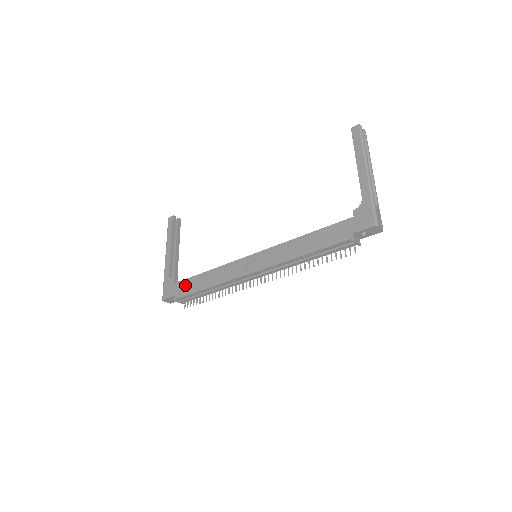
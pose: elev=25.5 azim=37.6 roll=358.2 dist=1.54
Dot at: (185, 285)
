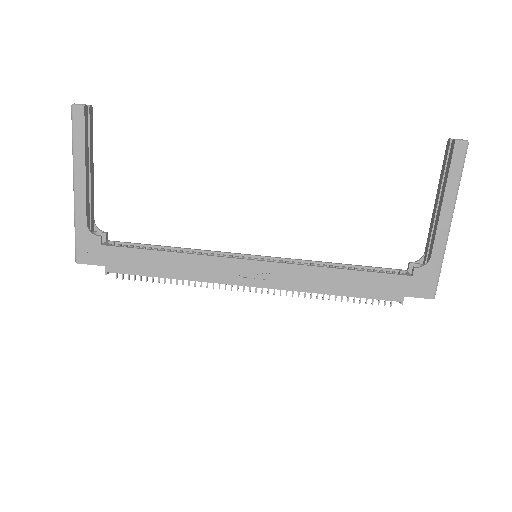
Dot at: (126, 257)
